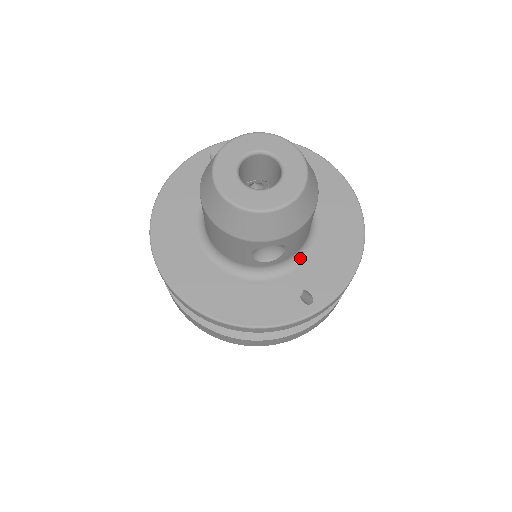
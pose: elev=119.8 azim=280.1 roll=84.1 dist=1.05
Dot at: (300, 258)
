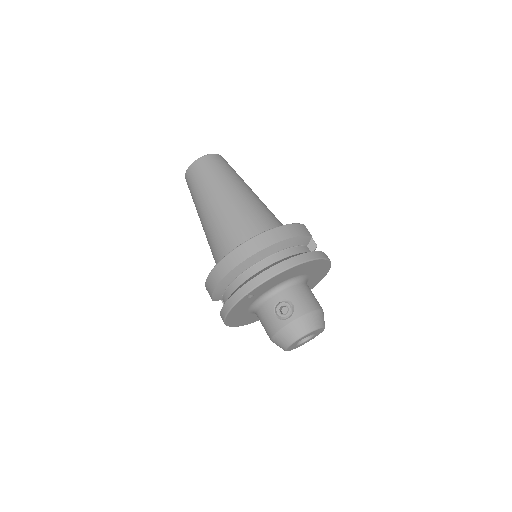
Dot at: occluded
